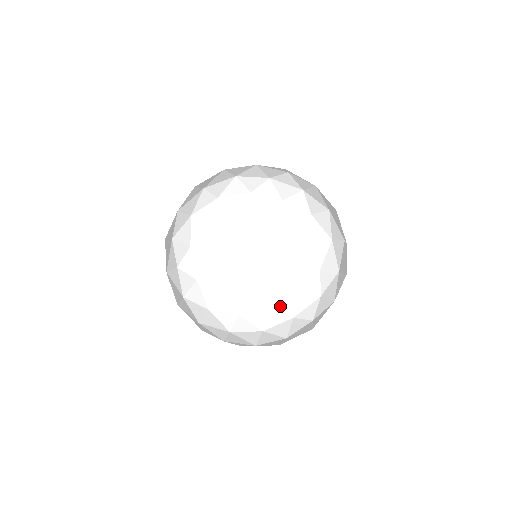
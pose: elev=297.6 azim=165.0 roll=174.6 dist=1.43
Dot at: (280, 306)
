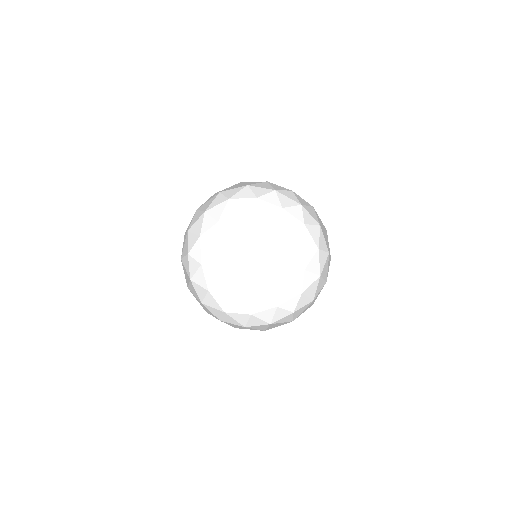
Dot at: (244, 240)
